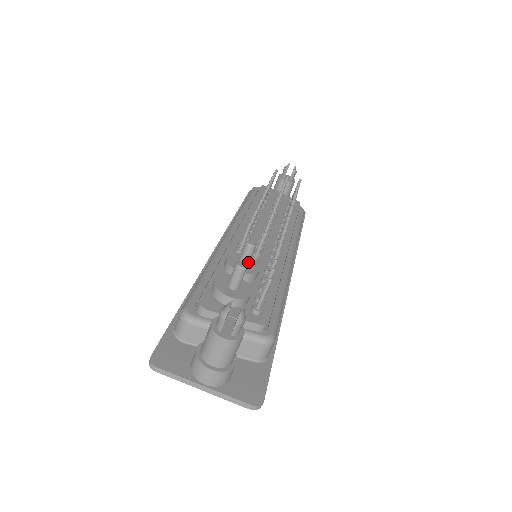
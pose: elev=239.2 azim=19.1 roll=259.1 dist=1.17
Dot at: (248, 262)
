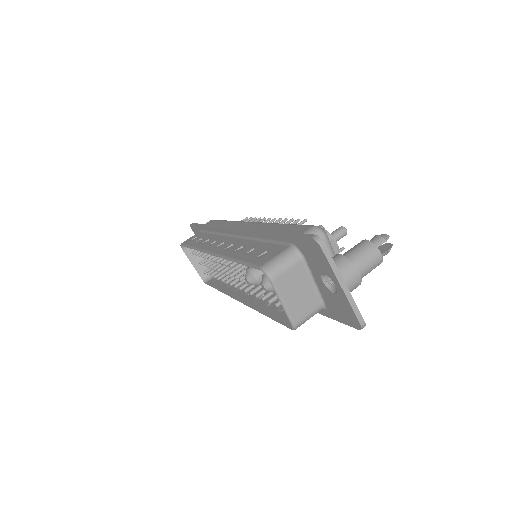
Dot at: occluded
